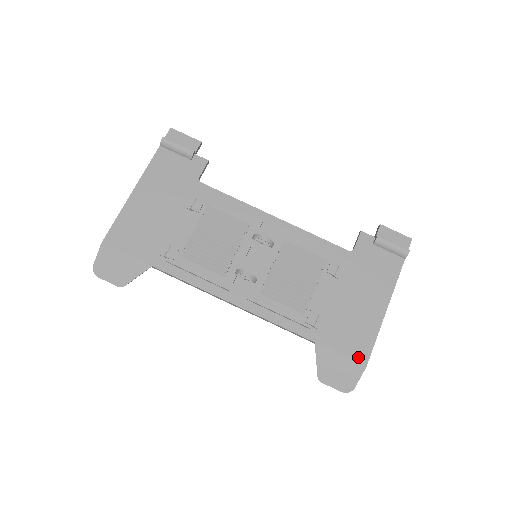
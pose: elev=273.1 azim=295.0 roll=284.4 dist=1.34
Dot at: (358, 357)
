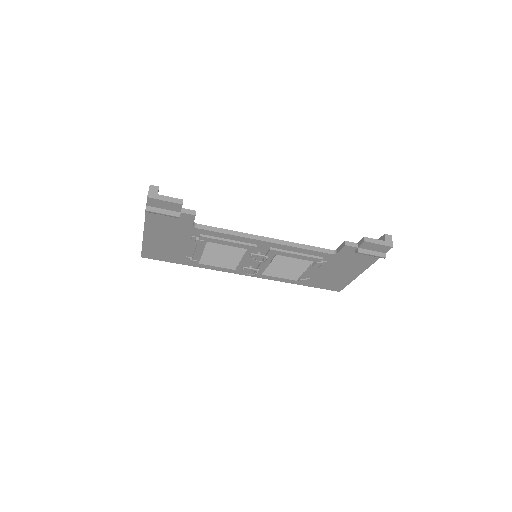
Dot at: (334, 290)
